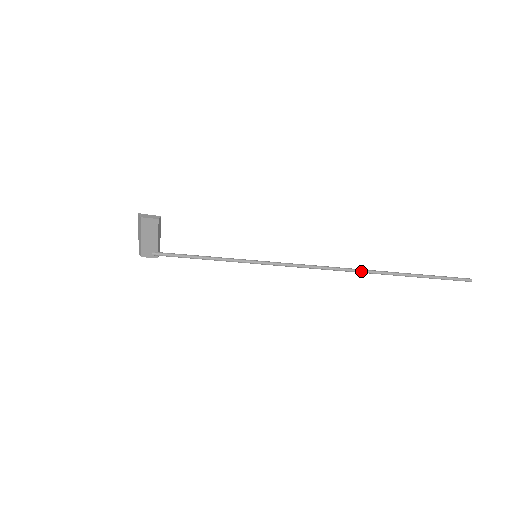
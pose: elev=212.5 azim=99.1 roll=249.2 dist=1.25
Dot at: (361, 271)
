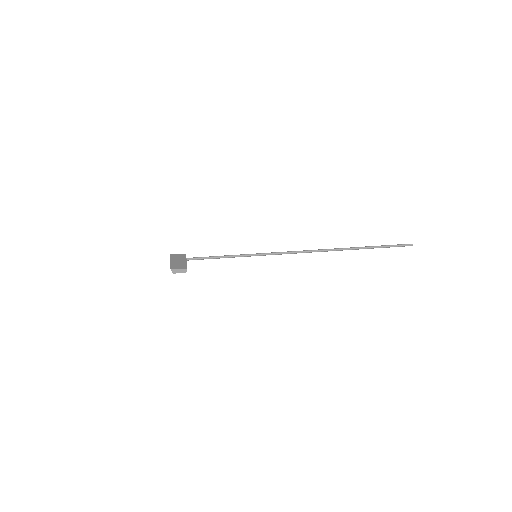
Dot at: occluded
